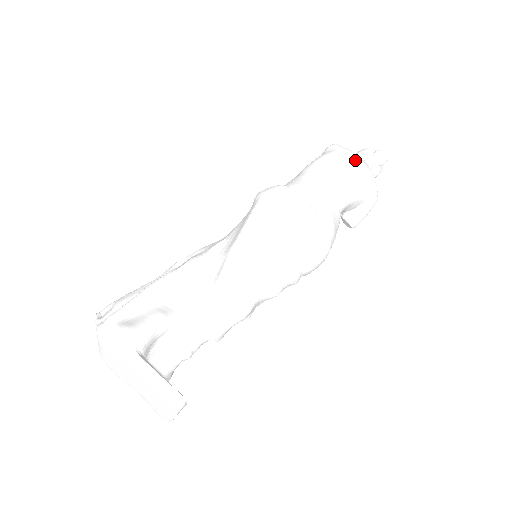
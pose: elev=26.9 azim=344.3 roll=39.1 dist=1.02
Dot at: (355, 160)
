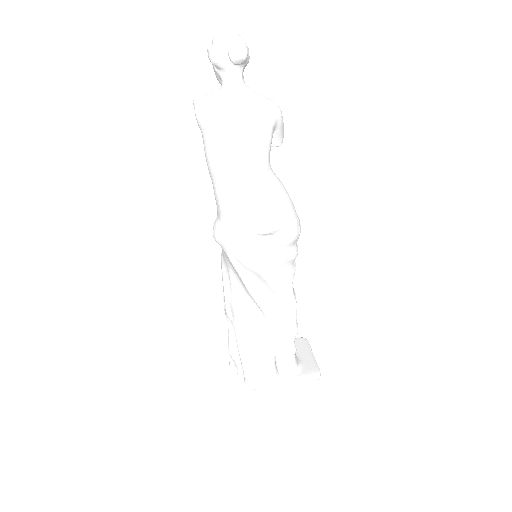
Dot at: (234, 118)
